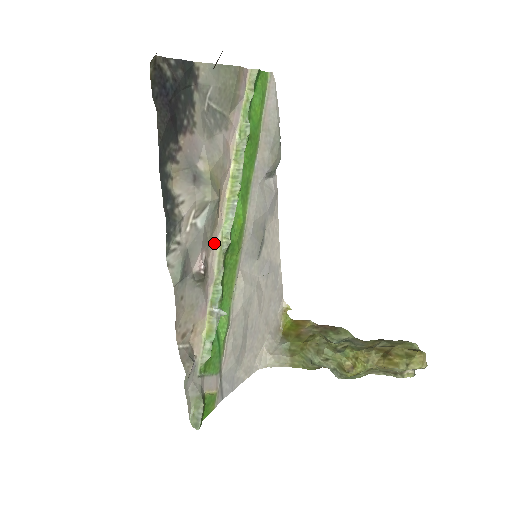
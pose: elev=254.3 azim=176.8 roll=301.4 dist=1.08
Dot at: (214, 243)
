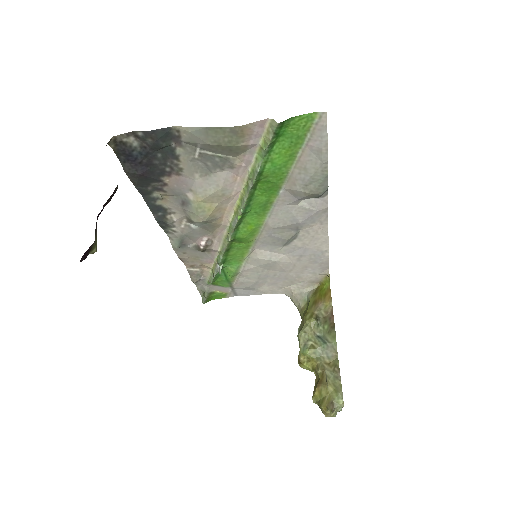
Dot at: (221, 232)
